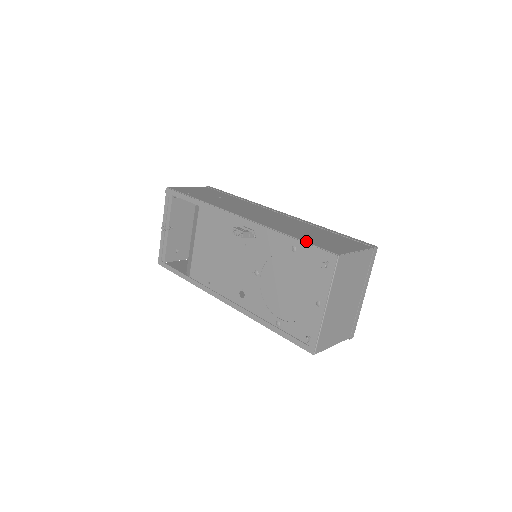
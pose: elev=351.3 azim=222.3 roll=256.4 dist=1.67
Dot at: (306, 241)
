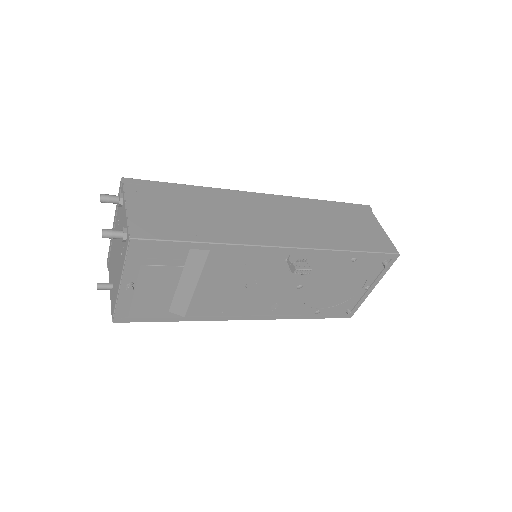
Dot at: (367, 250)
